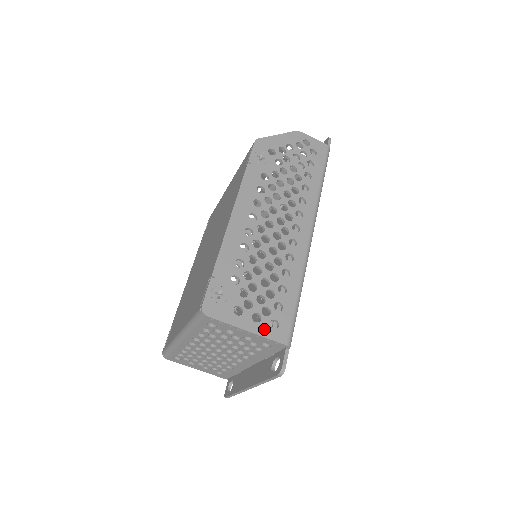
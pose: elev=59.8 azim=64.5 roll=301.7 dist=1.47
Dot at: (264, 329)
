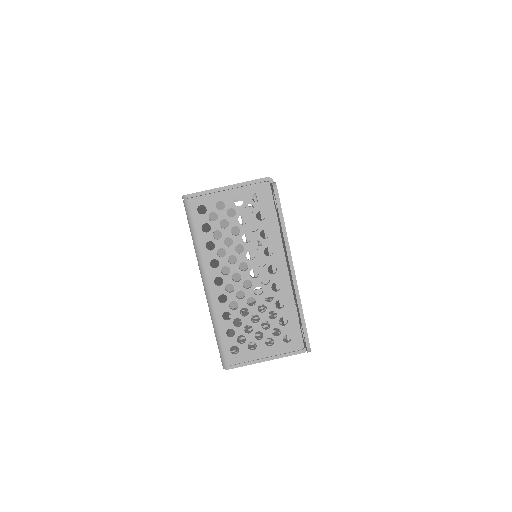
Dot at: (242, 183)
